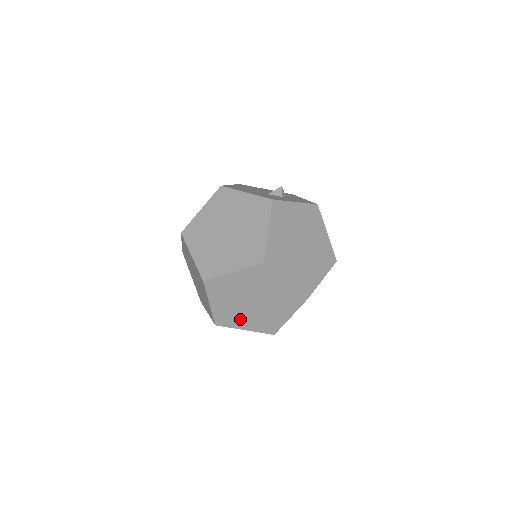
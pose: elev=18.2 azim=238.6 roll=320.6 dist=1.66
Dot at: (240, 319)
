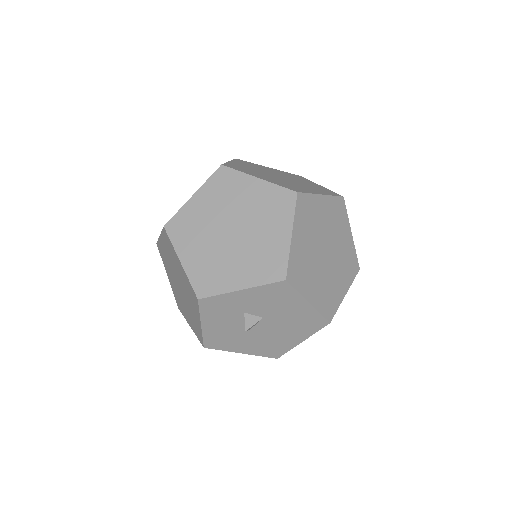
Dot at: (310, 278)
